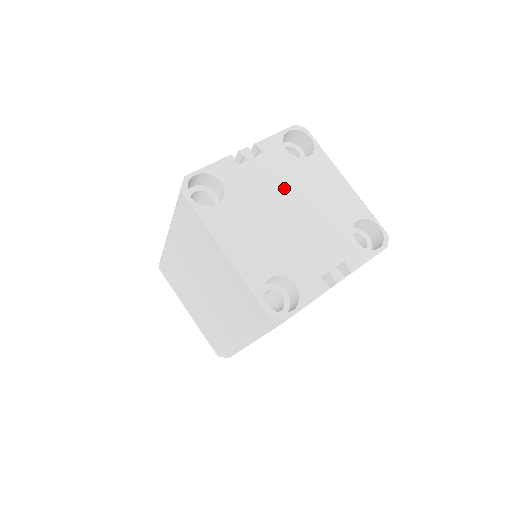
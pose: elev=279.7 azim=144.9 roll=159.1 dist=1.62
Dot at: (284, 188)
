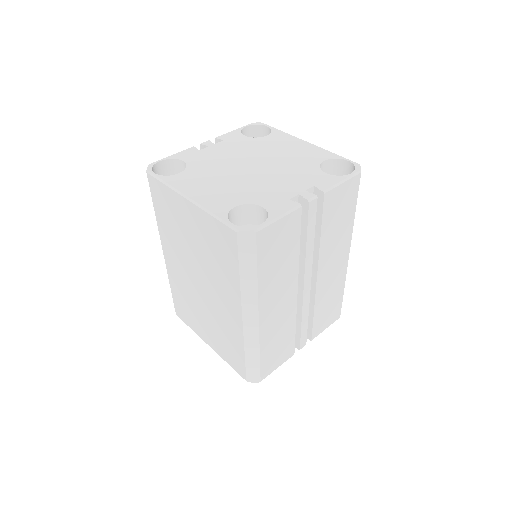
Dot at: (244, 155)
